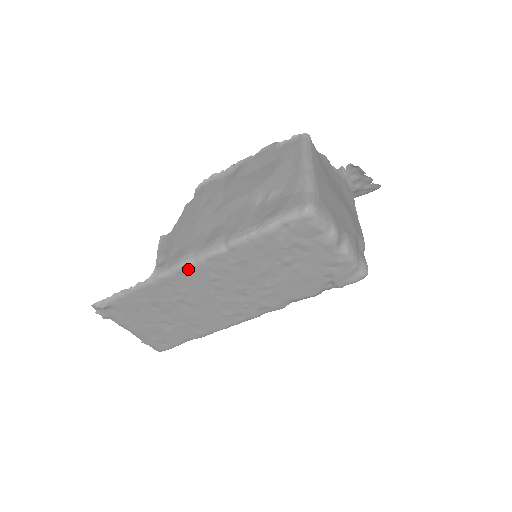
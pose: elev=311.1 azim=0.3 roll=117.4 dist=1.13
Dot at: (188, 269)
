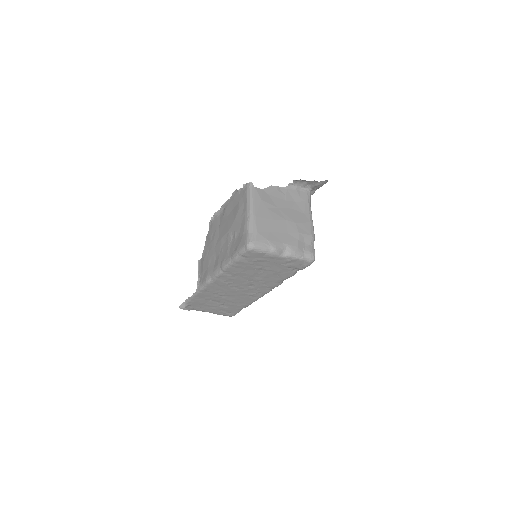
Dot at: (211, 283)
